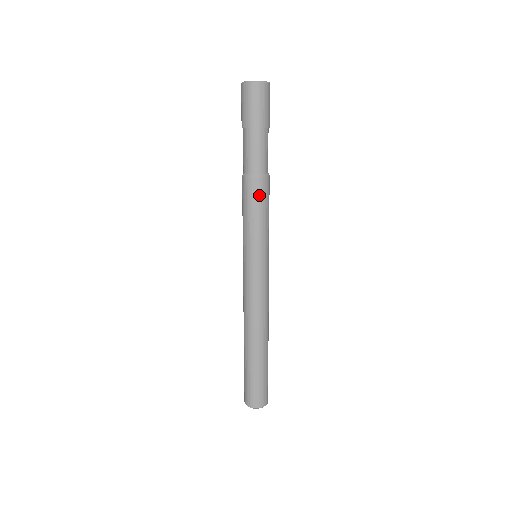
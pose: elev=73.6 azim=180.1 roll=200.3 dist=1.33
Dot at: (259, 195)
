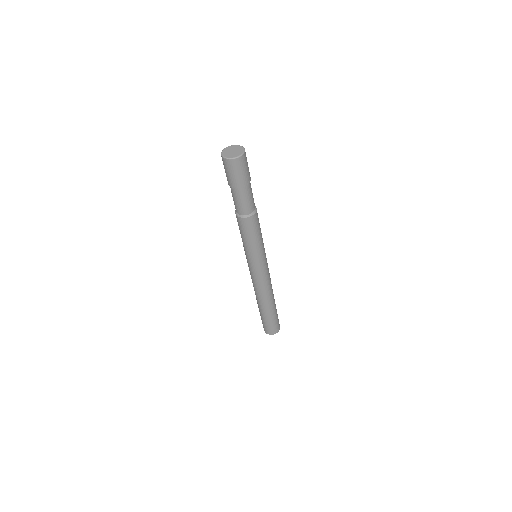
Dot at: (258, 222)
